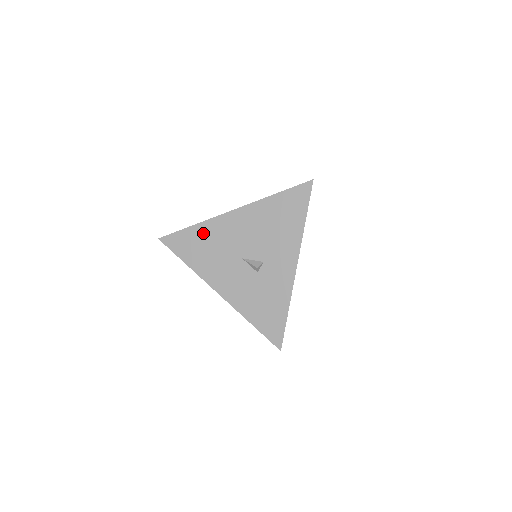
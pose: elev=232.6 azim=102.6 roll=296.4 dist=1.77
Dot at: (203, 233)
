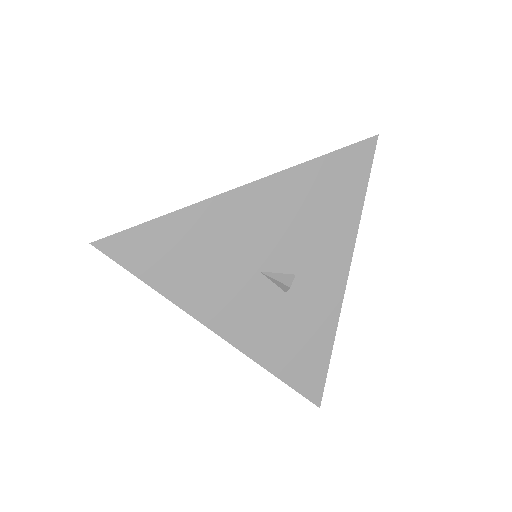
Dot at: (186, 229)
